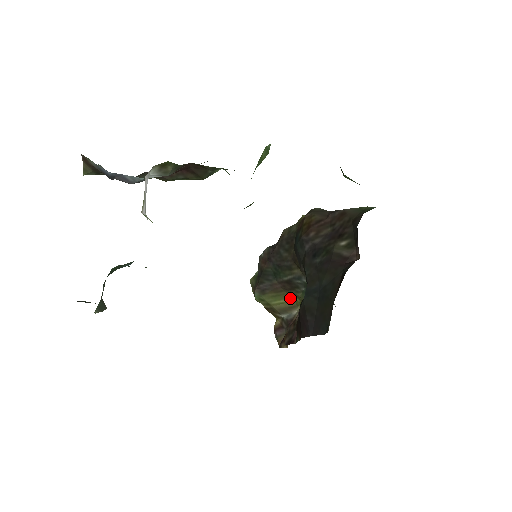
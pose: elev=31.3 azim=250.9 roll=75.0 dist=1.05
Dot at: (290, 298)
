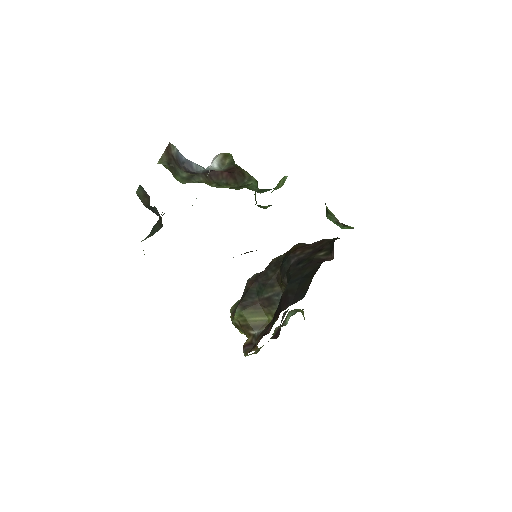
Dot at: (265, 317)
